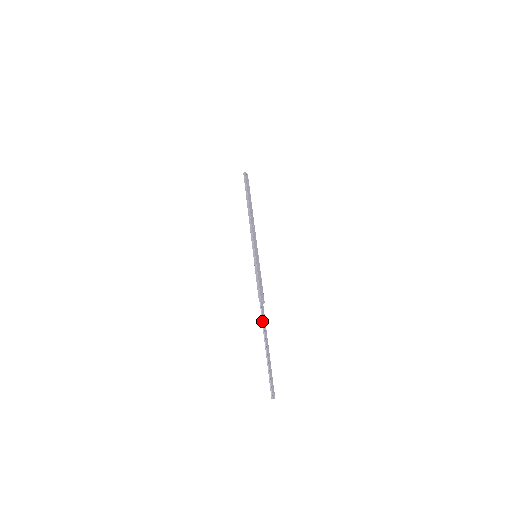
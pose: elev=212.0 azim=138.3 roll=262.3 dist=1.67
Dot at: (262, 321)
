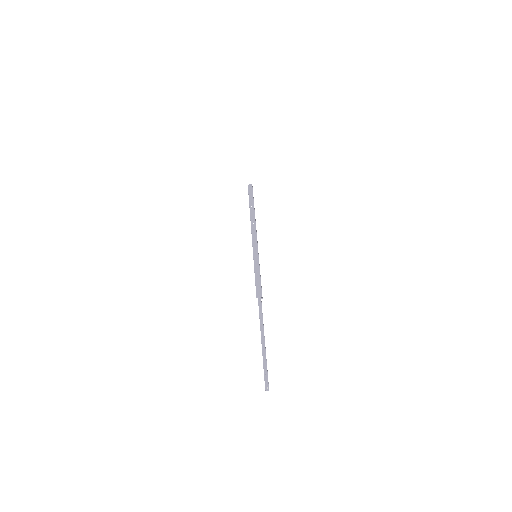
Dot at: (259, 316)
